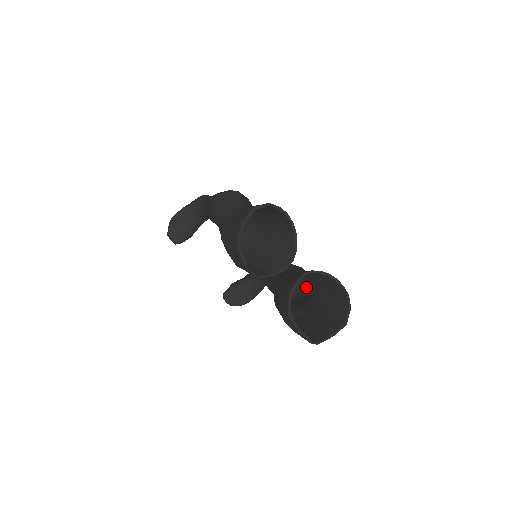
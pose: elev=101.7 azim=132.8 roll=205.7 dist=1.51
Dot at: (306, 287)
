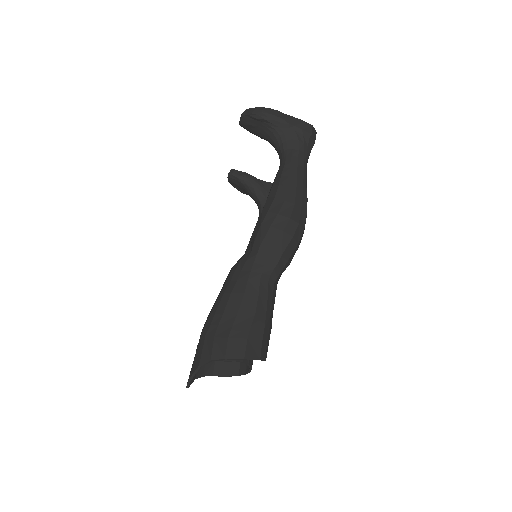
Dot at: occluded
